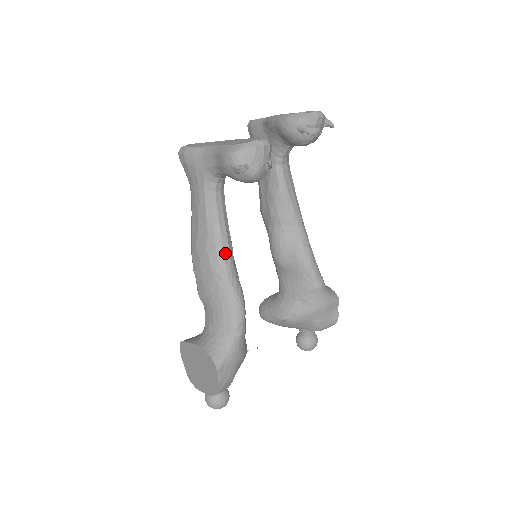
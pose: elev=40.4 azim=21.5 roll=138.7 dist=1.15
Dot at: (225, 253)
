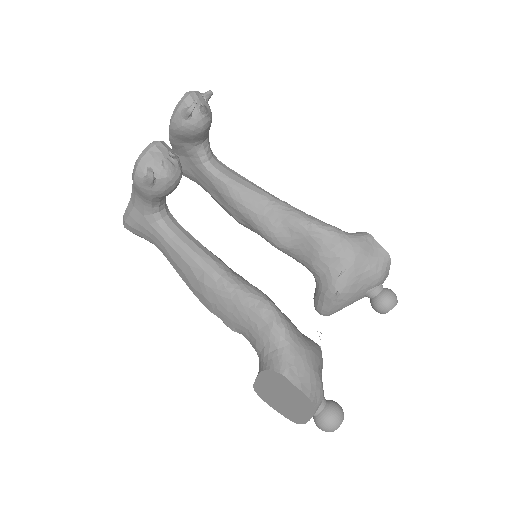
Dot at: (214, 268)
